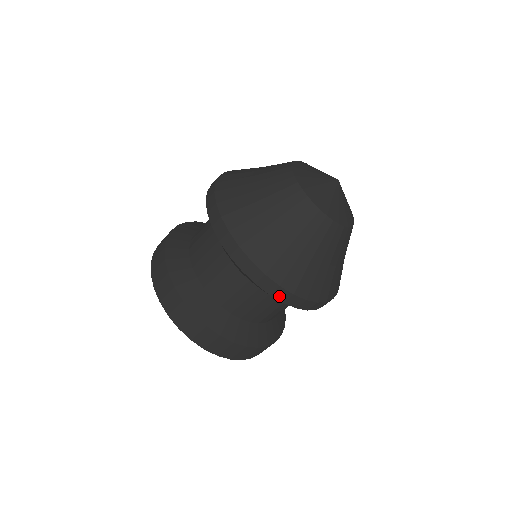
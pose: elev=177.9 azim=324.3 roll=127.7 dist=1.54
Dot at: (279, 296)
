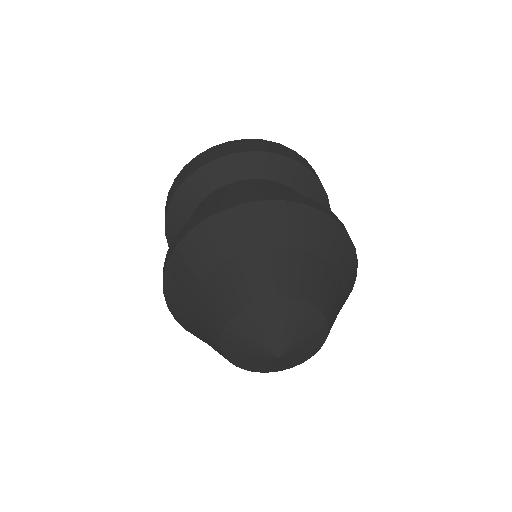
Dot at: occluded
